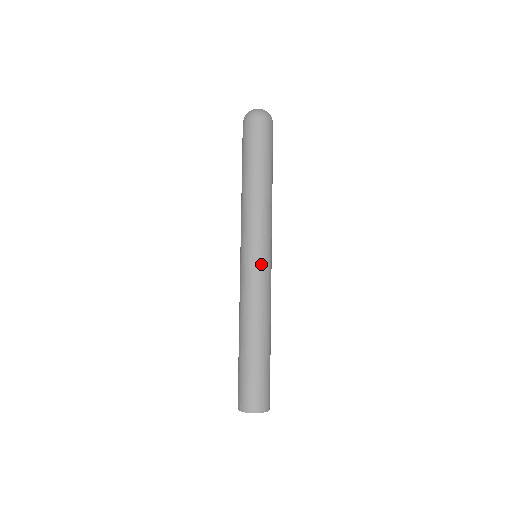
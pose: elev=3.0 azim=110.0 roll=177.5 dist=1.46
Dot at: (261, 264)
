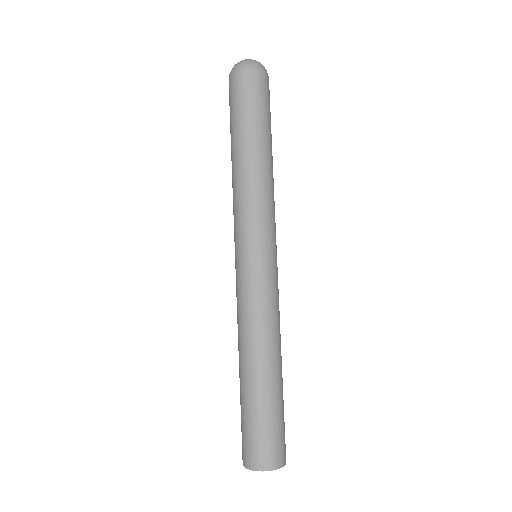
Dot at: (274, 267)
